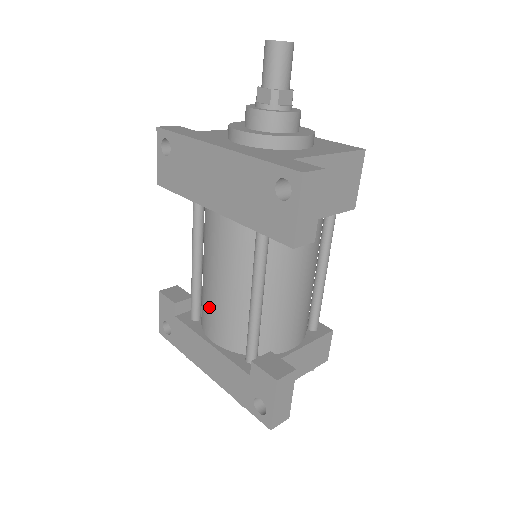
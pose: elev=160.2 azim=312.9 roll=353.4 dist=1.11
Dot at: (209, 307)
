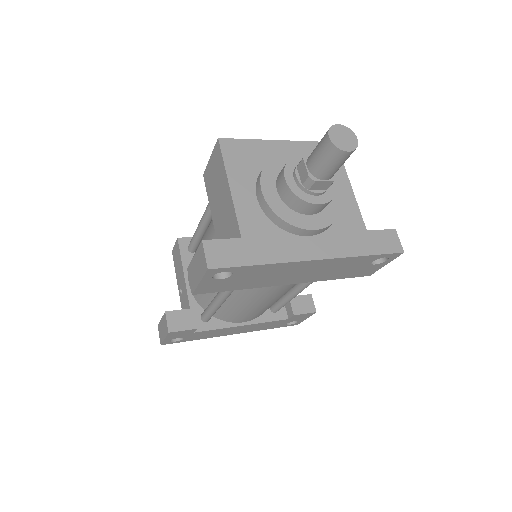
Dot at: (246, 314)
